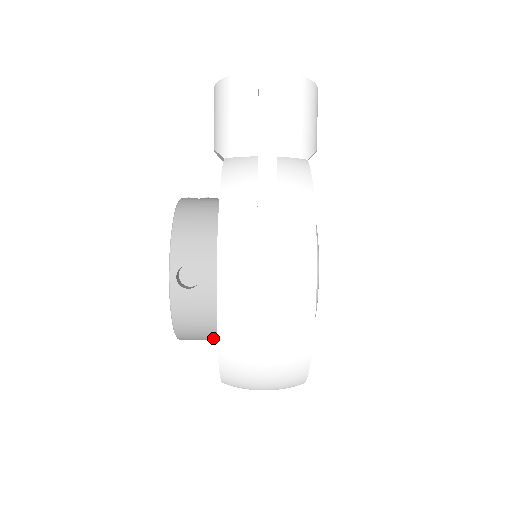
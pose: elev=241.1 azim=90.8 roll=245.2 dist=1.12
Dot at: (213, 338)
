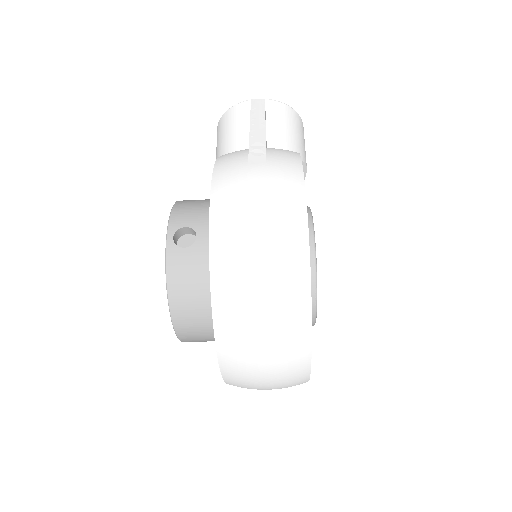
Dot at: (210, 319)
